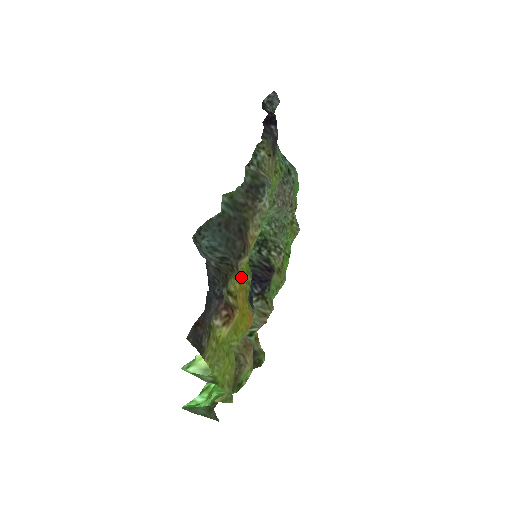
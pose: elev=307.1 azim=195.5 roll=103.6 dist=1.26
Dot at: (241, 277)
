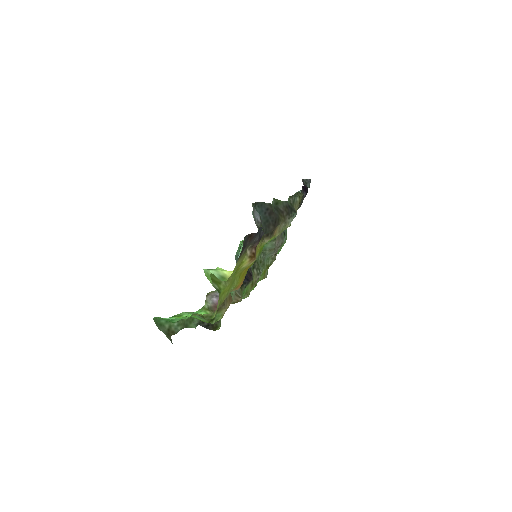
Dot at: (258, 249)
